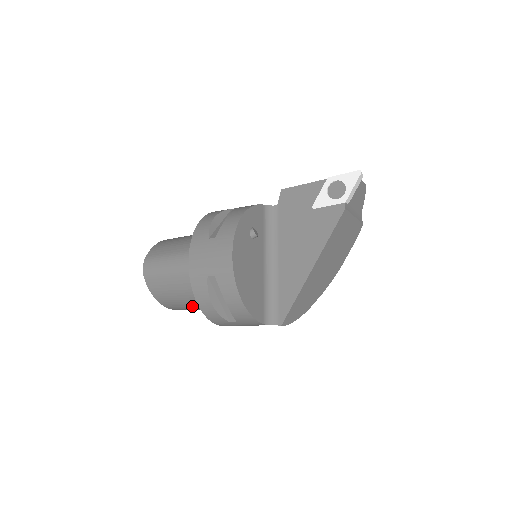
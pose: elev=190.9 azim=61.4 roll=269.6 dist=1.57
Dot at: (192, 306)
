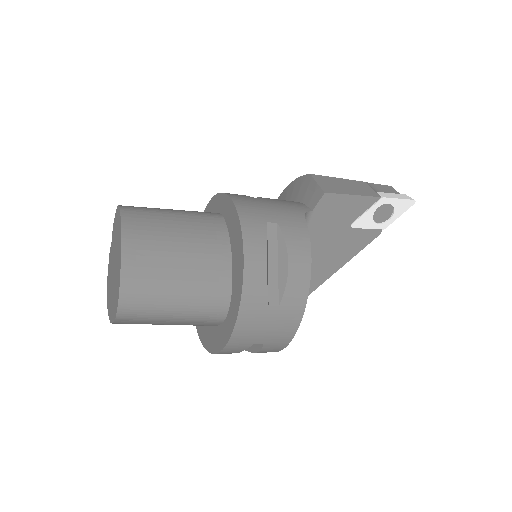
Dot at: occluded
